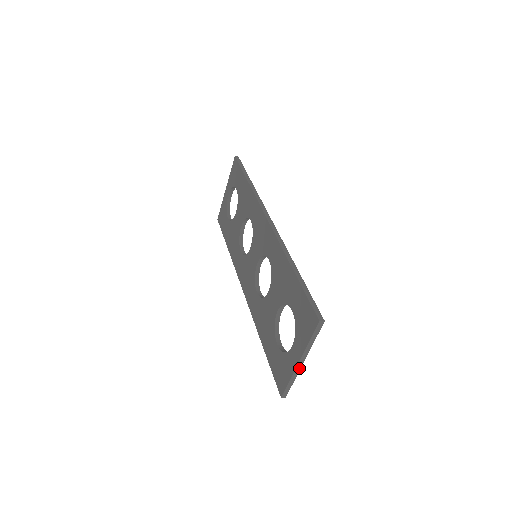
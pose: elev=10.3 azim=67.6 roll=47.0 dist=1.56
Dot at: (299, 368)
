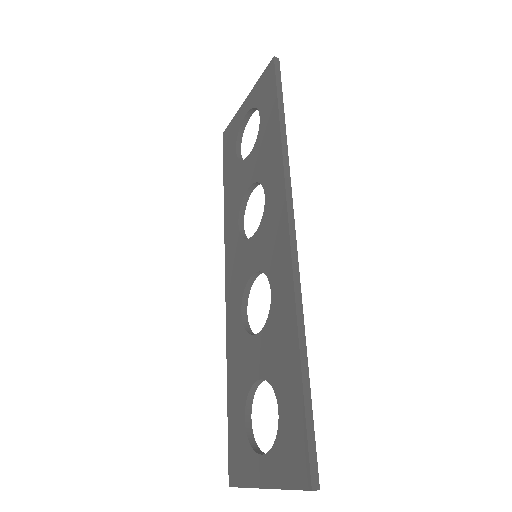
Dot at: occluded
